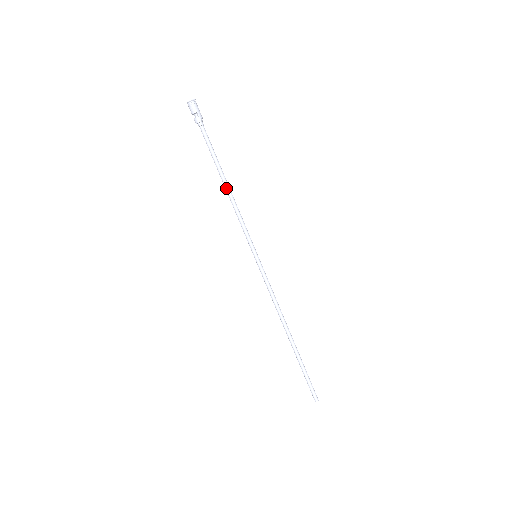
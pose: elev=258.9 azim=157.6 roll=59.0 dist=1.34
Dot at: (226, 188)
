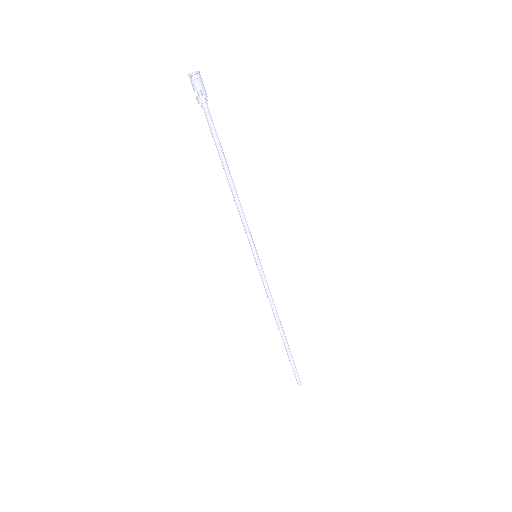
Dot at: (230, 183)
